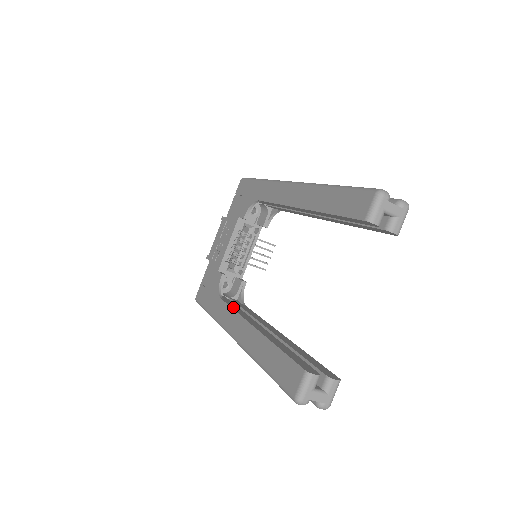
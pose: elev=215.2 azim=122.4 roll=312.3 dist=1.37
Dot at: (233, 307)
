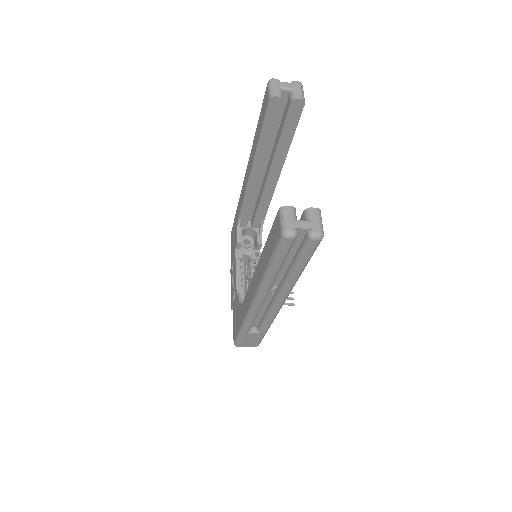
Dot at: occluded
